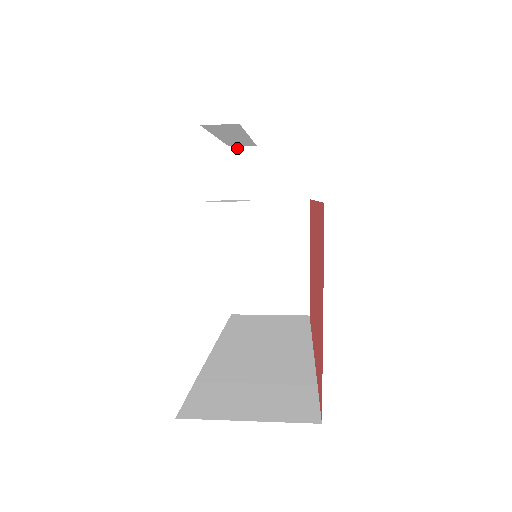
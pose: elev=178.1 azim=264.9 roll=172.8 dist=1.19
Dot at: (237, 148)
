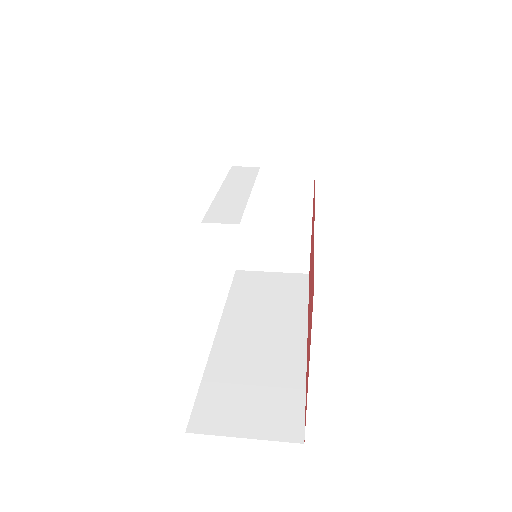
Dot at: (239, 113)
